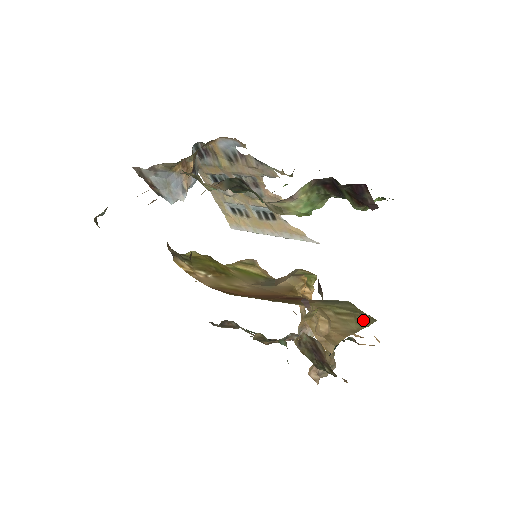
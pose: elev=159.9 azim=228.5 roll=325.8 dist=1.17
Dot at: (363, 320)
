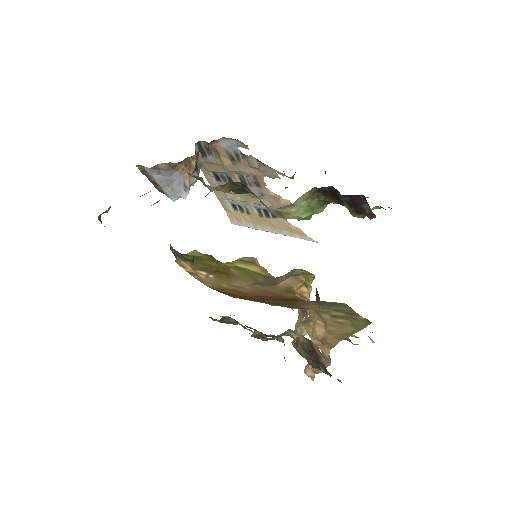
Dot at: (358, 323)
